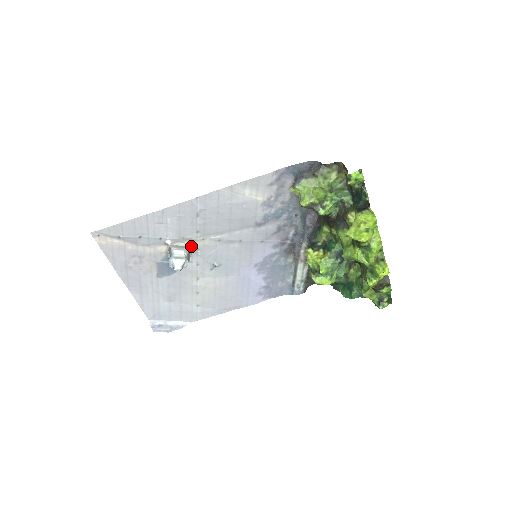
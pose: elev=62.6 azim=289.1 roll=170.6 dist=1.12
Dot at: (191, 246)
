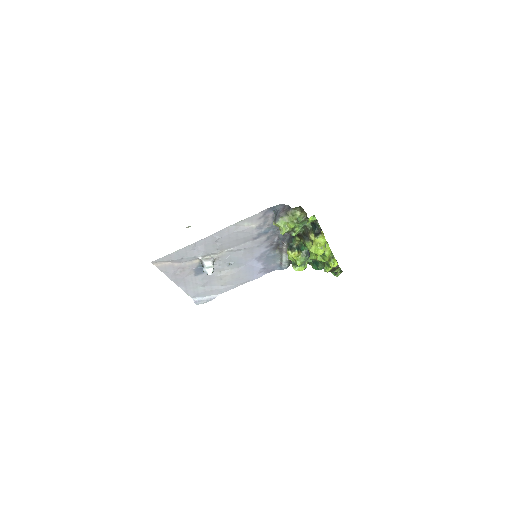
Dot at: (214, 257)
